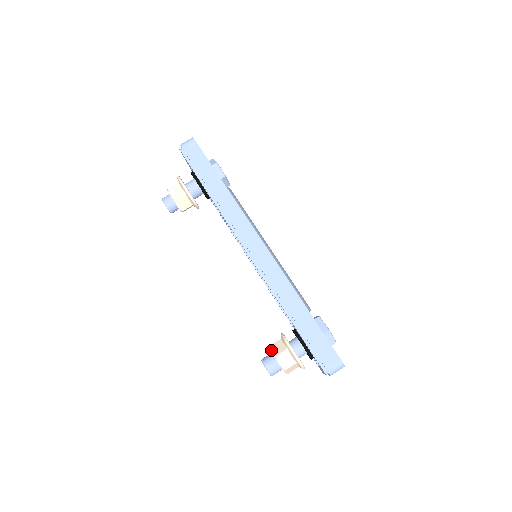
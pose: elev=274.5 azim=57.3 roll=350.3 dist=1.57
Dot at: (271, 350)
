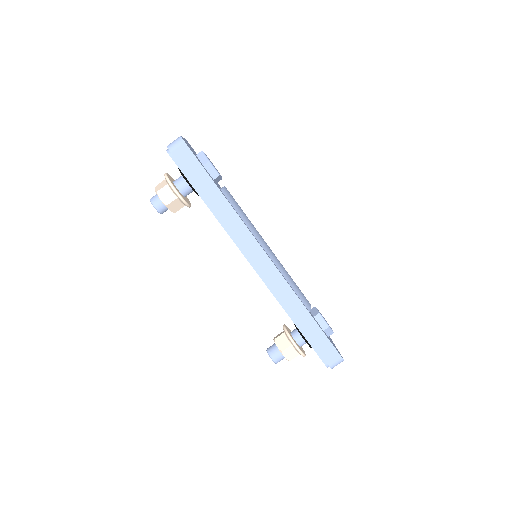
Dot at: (276, 345)
